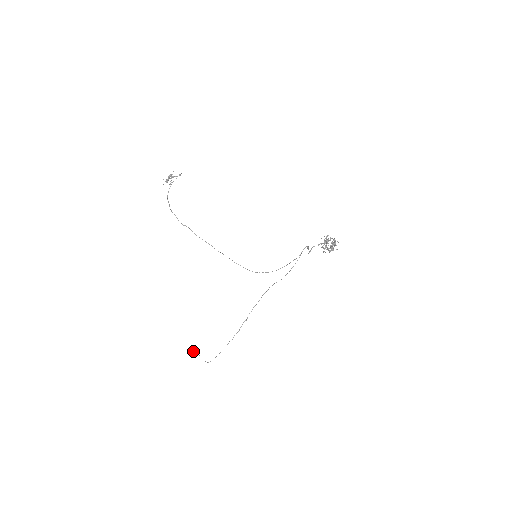
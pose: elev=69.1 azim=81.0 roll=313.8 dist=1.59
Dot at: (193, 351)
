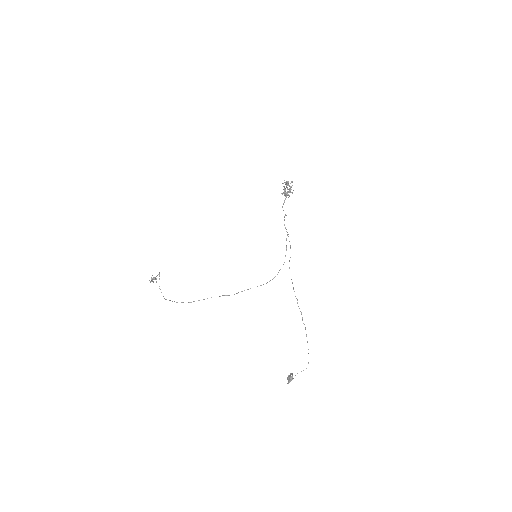
Dot at: (290, 377)
